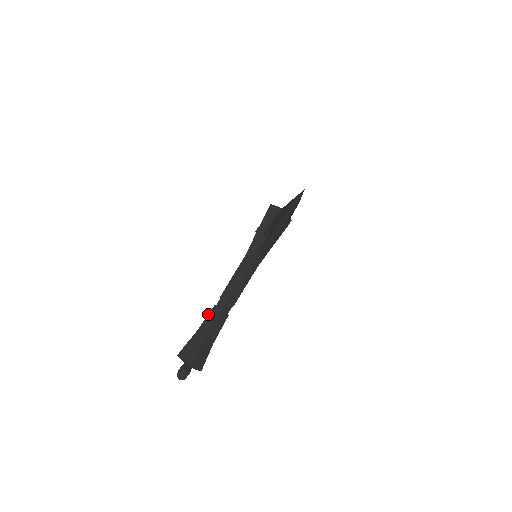
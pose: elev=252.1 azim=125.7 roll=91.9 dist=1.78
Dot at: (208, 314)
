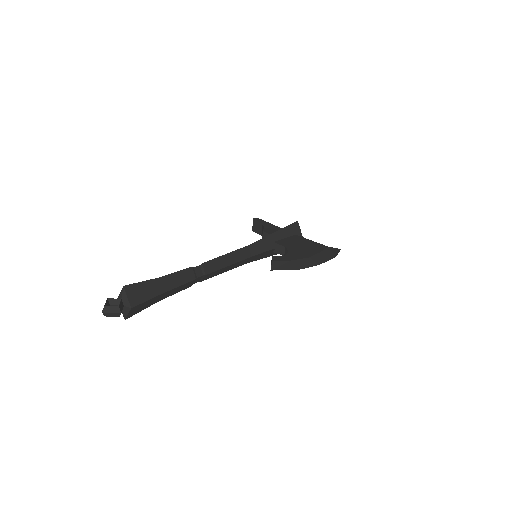
Dot at: (181, 270)
